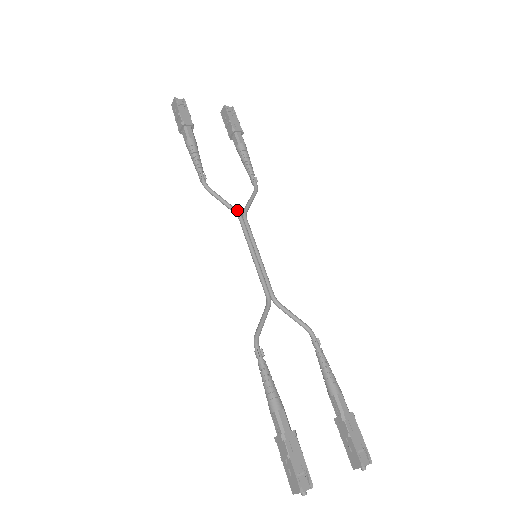
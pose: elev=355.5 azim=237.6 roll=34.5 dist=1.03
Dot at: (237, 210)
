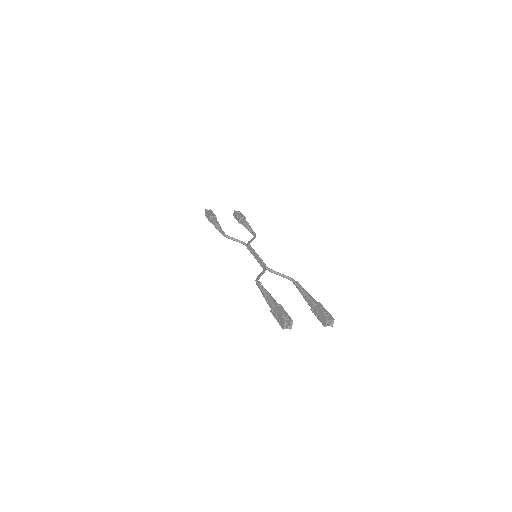
Dot at: (243, 242)
